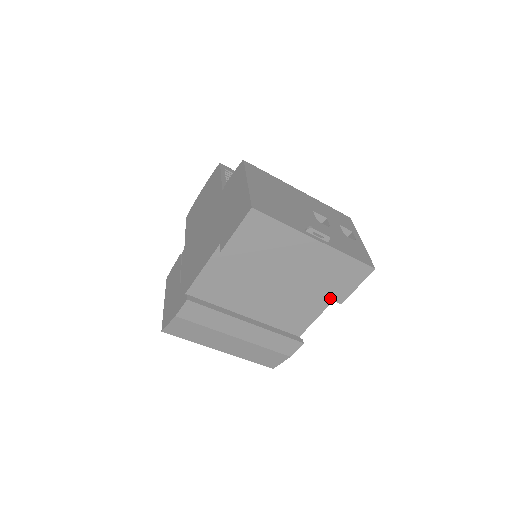
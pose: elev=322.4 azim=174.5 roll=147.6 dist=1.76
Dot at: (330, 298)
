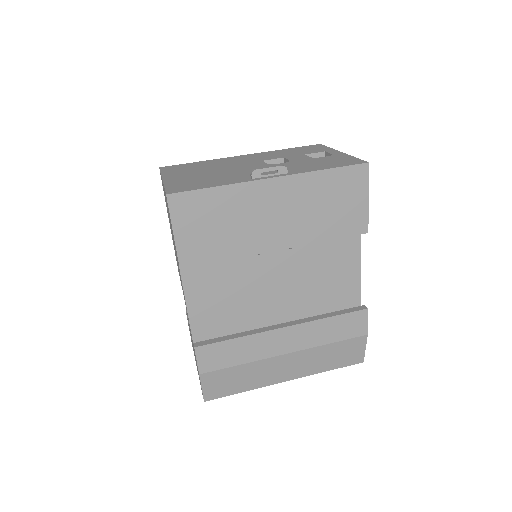
Dot at: (349, 235)
